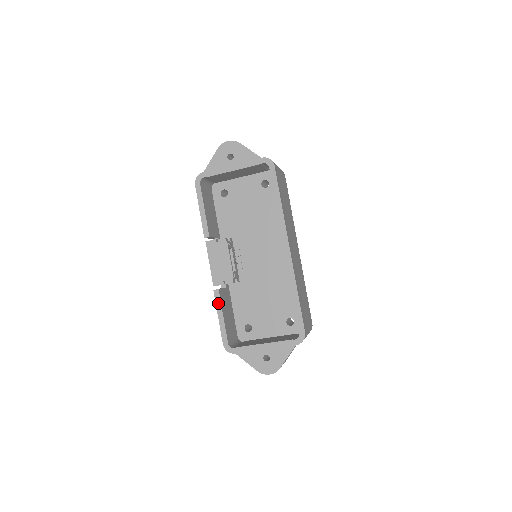
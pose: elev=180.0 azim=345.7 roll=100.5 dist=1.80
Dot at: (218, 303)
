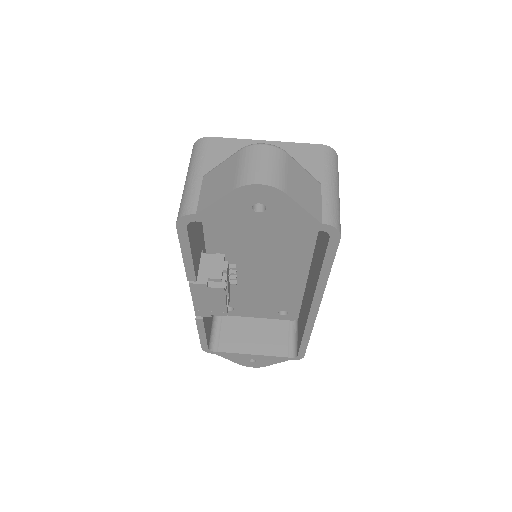
Dot at: (200, 327)
